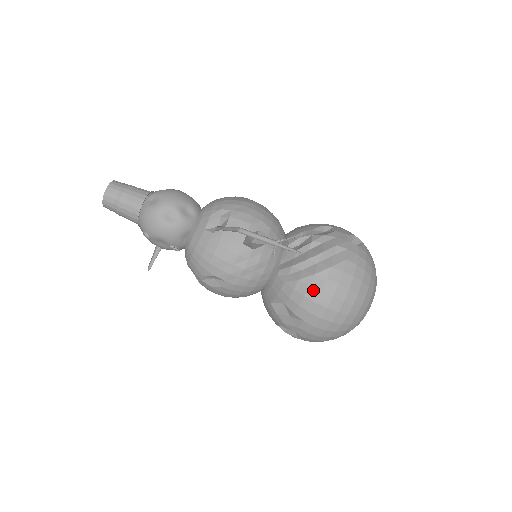
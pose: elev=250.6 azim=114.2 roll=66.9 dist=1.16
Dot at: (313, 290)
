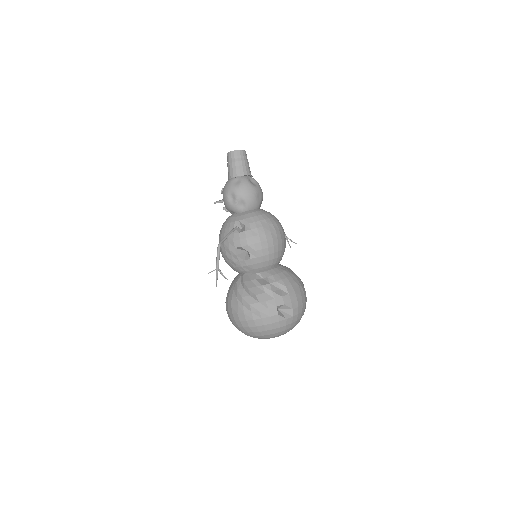
Dot at: (235, 300)
